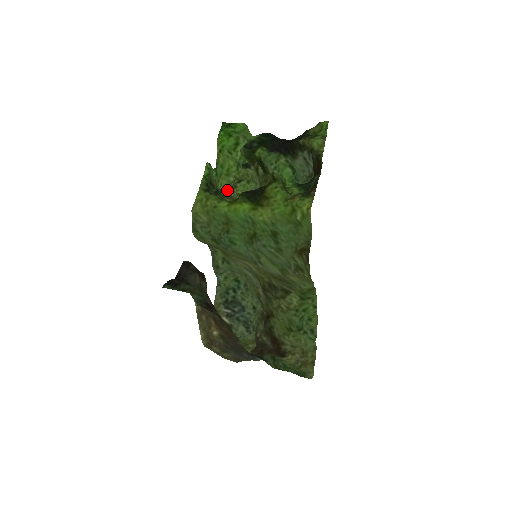
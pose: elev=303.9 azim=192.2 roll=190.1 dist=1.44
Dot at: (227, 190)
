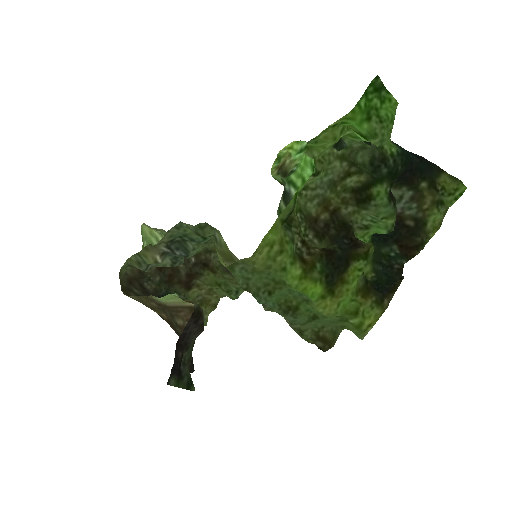
Dot at: occluded
